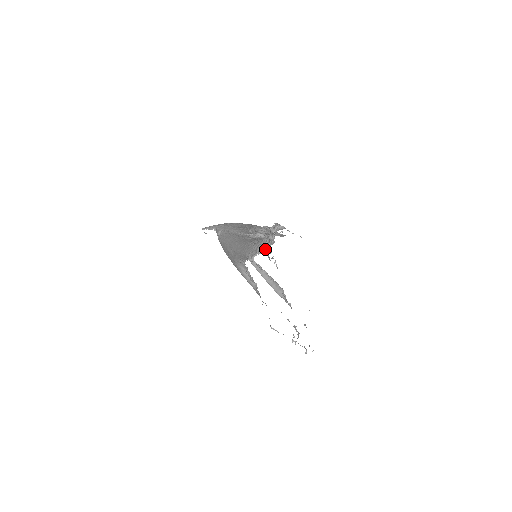
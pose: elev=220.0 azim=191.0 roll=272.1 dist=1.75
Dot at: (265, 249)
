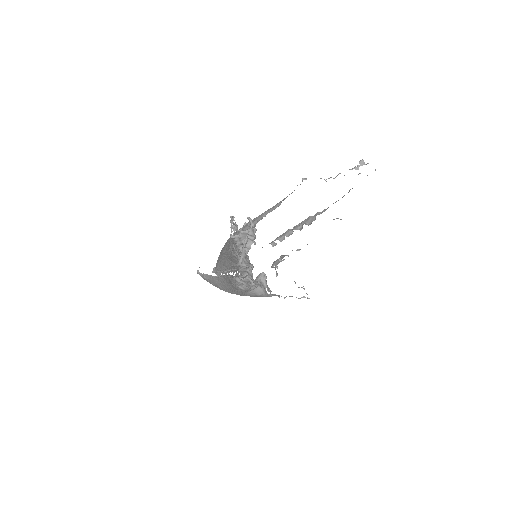
Dot at: (333, 178)
